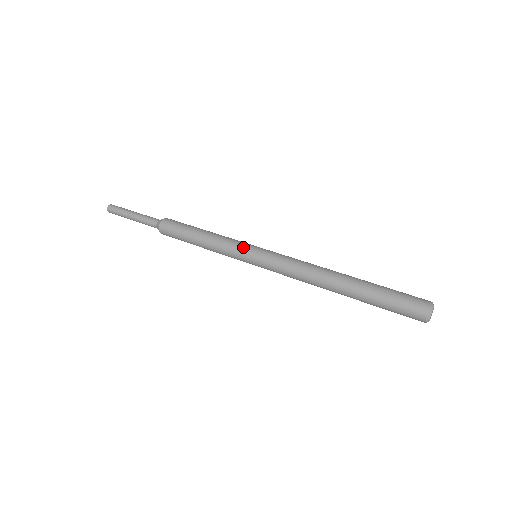
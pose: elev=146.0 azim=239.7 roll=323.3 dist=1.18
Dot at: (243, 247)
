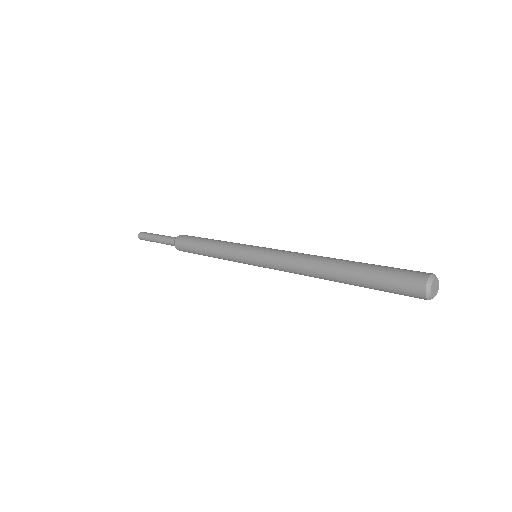
Dot at: (243, 246)
